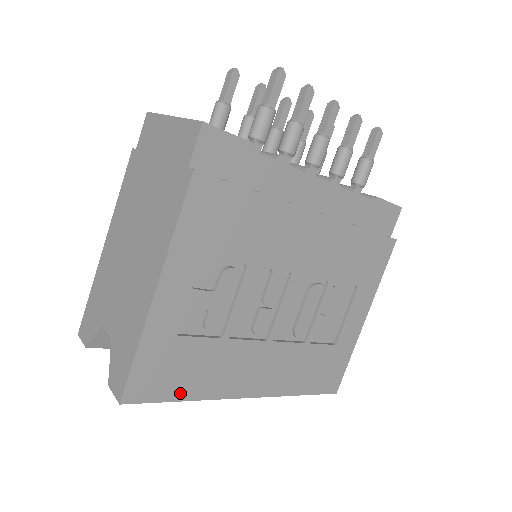
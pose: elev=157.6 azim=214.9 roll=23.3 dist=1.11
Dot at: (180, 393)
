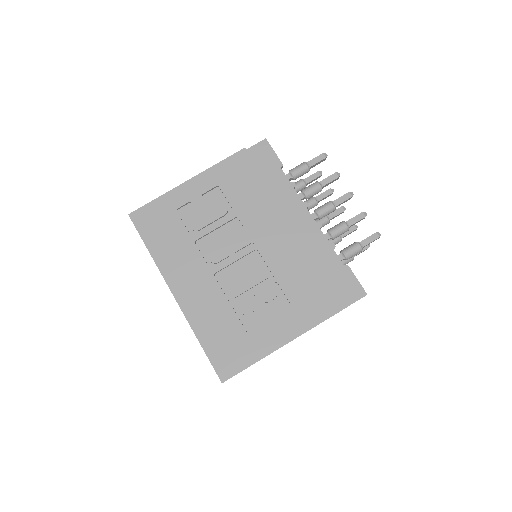
Dot at: (151, 243)
